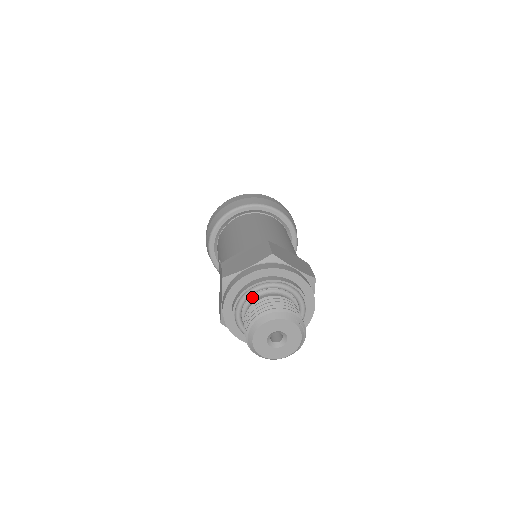
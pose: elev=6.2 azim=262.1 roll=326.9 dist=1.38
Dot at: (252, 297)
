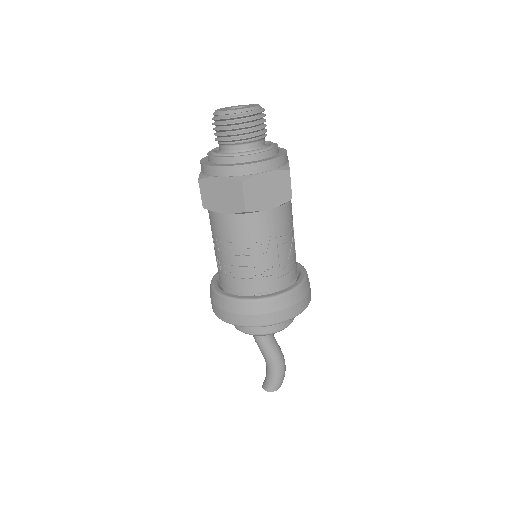
Dot at: occluded
